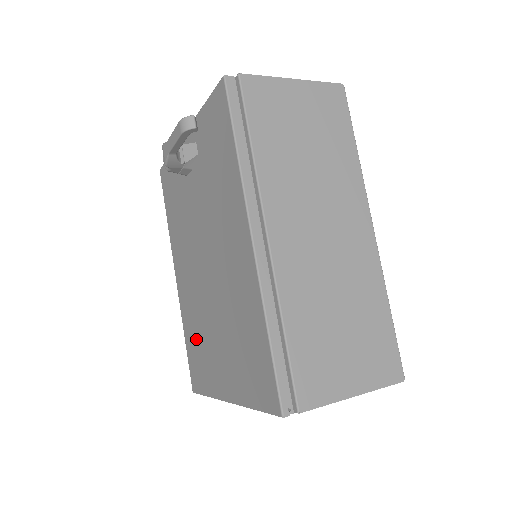
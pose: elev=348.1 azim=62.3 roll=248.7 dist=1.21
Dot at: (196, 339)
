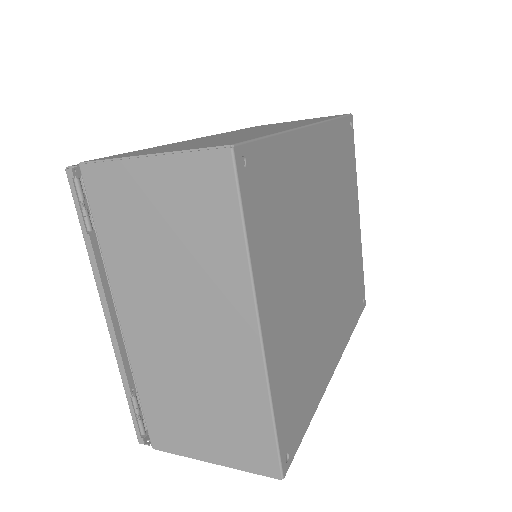
Dot at: occluded
